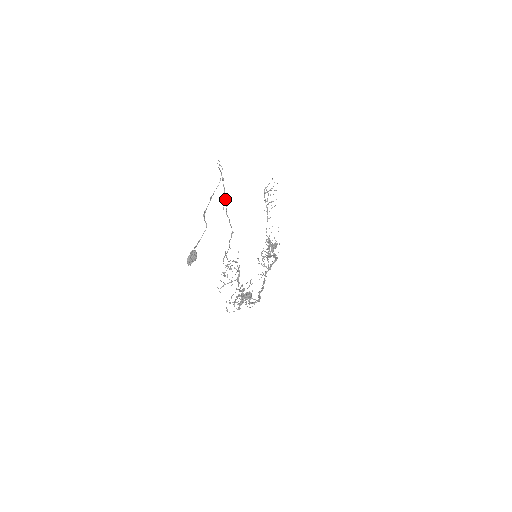
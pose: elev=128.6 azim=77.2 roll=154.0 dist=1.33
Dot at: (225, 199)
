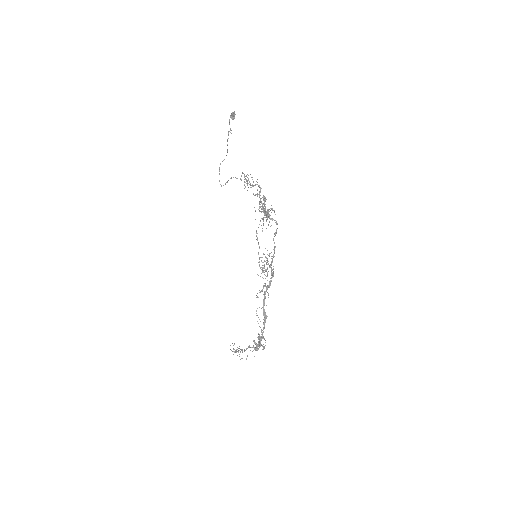
Dot at: occluded
